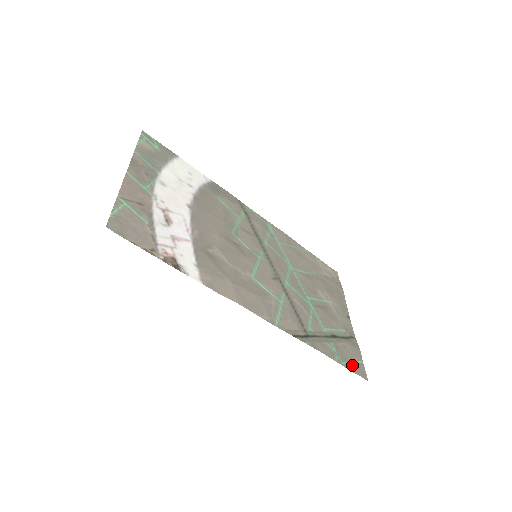
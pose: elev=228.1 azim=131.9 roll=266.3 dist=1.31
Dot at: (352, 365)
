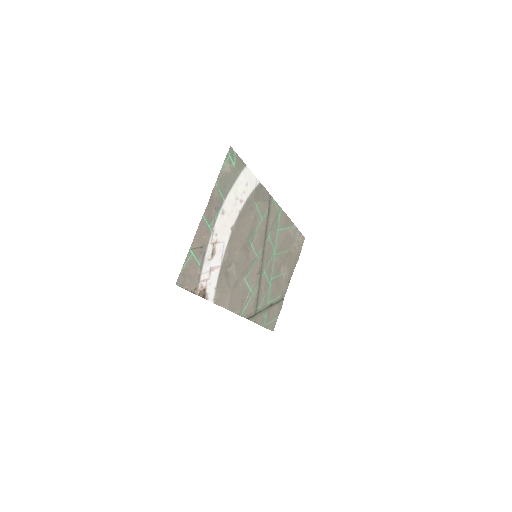
Dot at: (270, 324)
